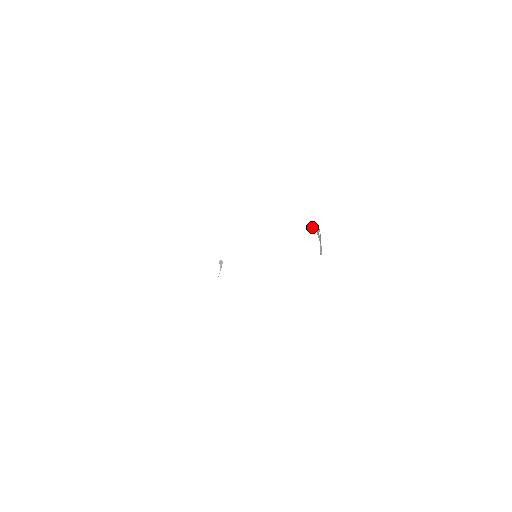
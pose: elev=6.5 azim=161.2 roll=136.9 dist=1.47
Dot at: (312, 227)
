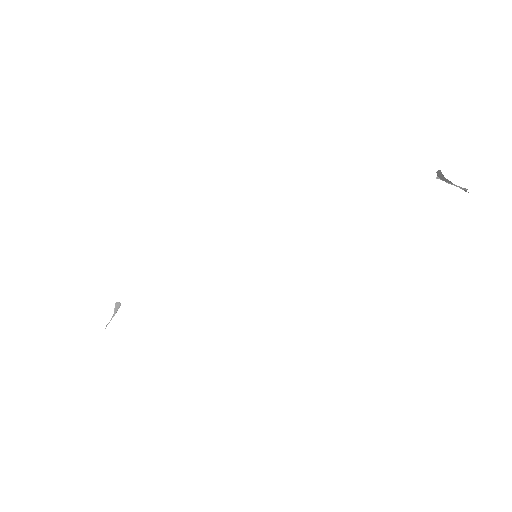
Dot at: (438, 171)
